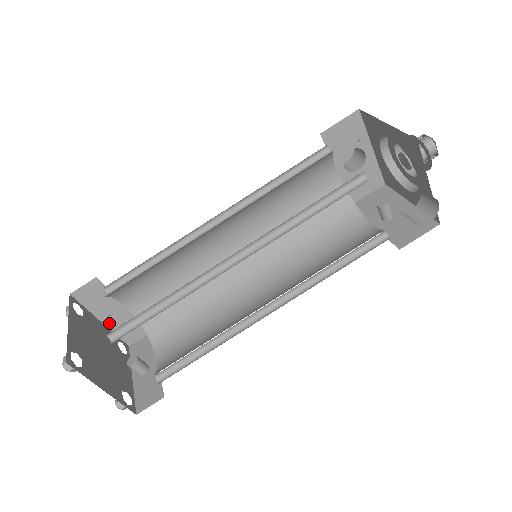
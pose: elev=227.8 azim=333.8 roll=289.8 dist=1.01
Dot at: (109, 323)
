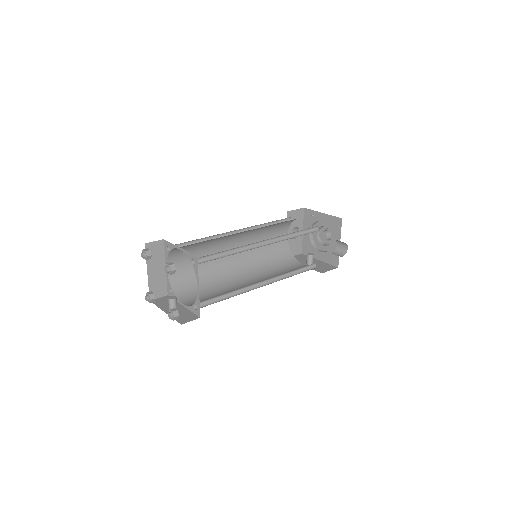
Dot at: (150, 276)
